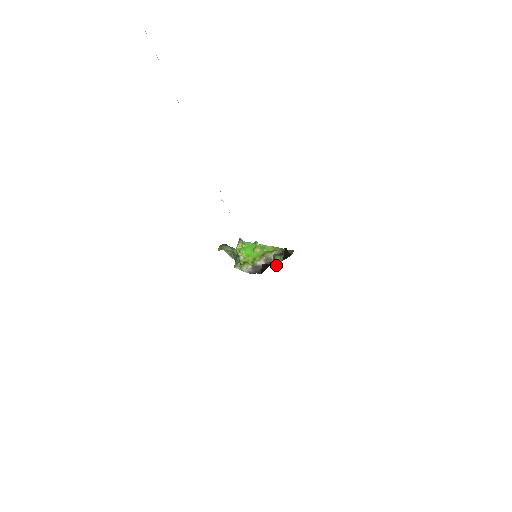
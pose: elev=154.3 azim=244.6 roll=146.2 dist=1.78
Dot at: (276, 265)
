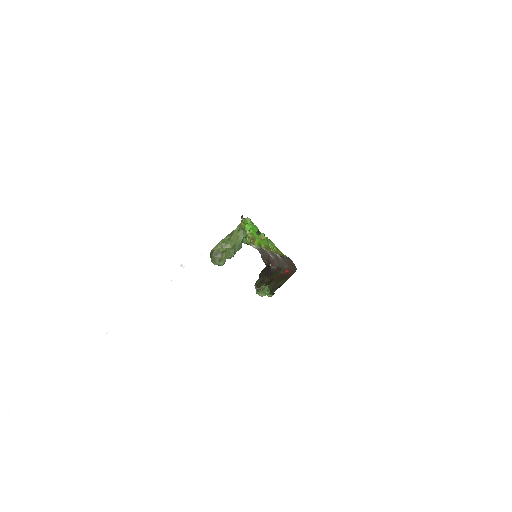
Dot at: occluded
